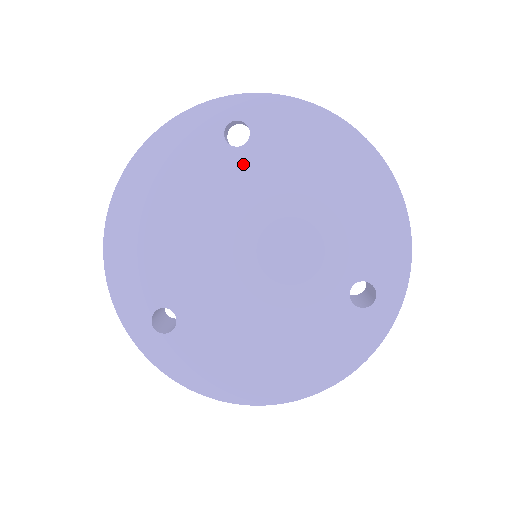
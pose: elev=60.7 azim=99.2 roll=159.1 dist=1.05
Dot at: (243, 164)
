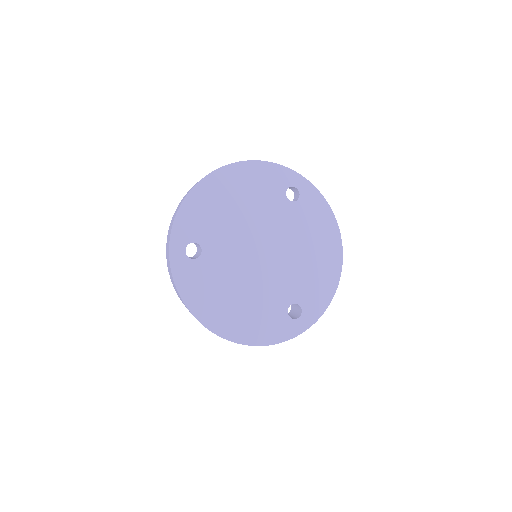
Dot at: (286, 209)
